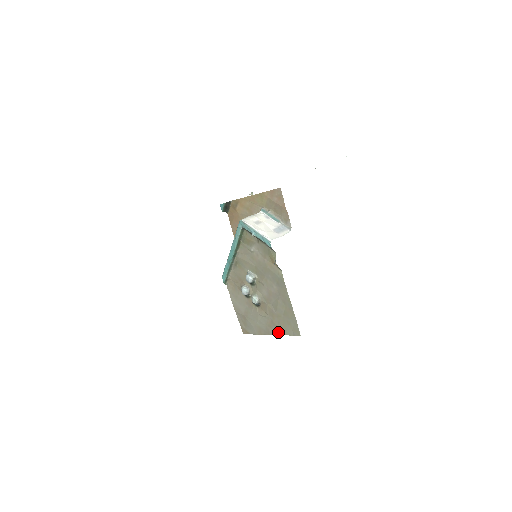
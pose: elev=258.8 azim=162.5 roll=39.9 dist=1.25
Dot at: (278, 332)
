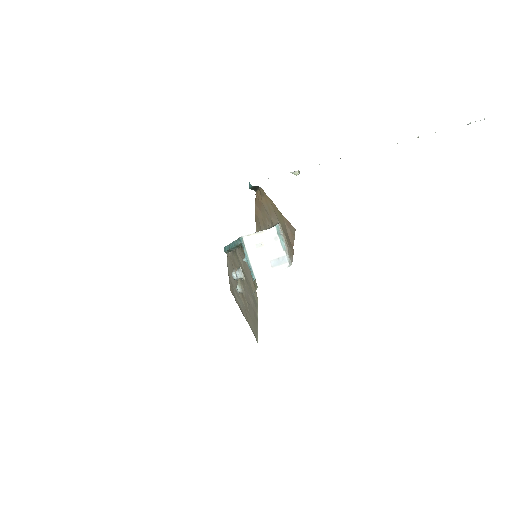
Dot at: (247, 321)
